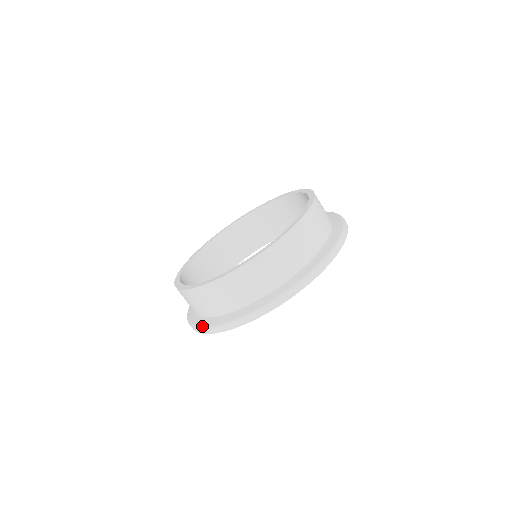
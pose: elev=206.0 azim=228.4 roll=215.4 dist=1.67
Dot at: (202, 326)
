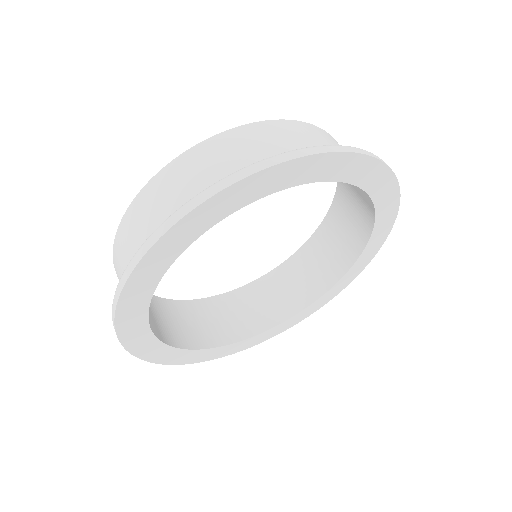
Dot at: occluded
